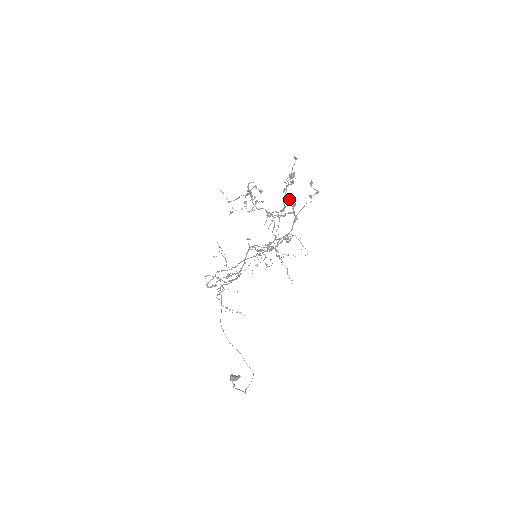
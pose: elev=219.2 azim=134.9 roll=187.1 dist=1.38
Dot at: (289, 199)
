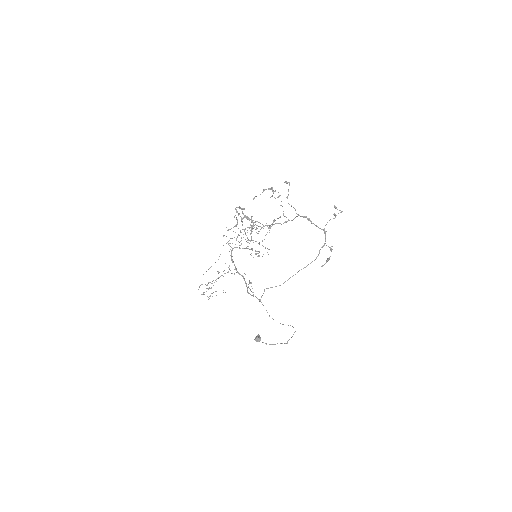
Dot at: (299, 215)
